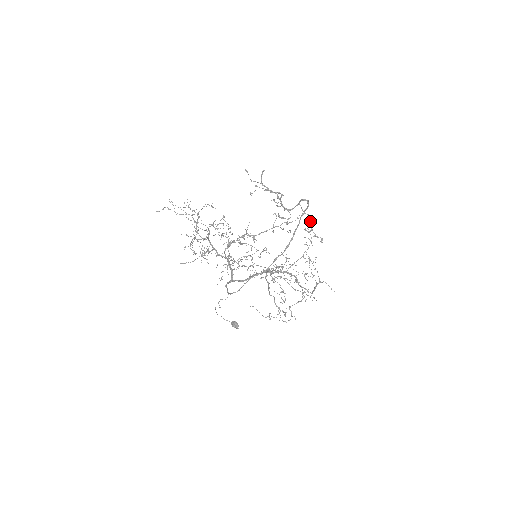
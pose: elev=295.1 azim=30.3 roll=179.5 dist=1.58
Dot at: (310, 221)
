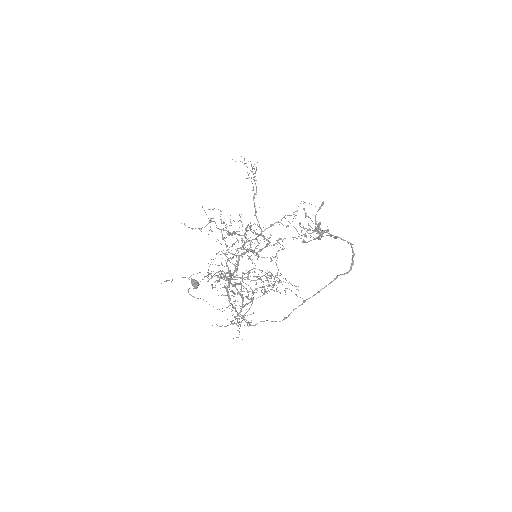
Dot at: (330, 236)
